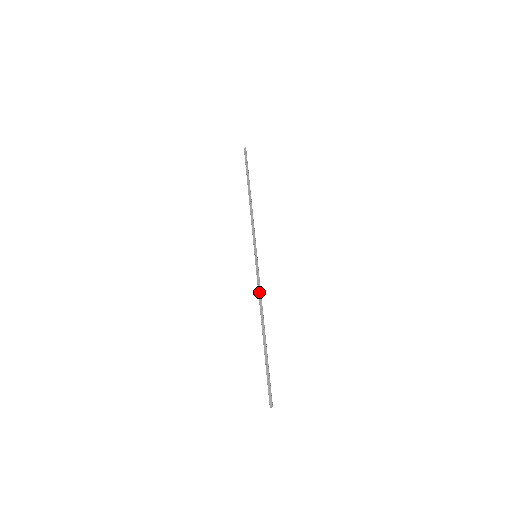
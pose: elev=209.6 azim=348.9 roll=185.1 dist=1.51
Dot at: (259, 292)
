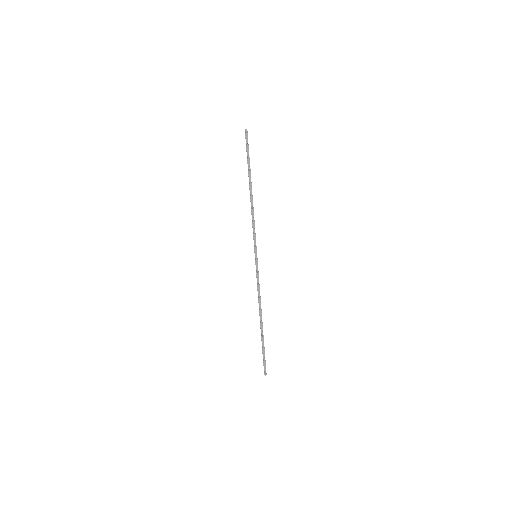
Dot at: (259, 290)
